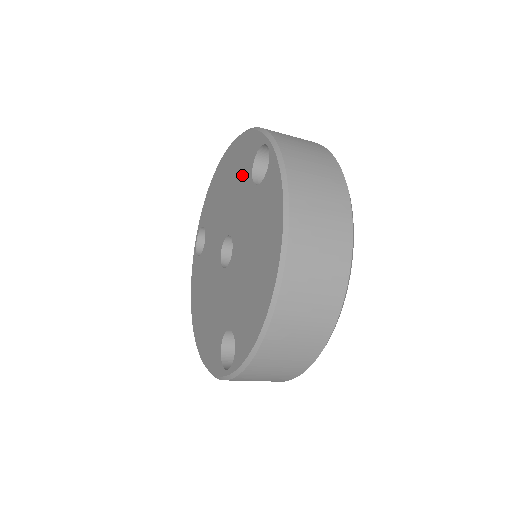
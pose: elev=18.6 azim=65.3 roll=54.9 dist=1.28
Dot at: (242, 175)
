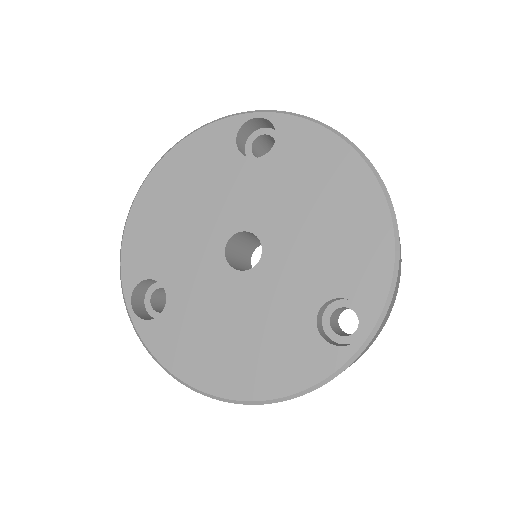
Dot at: (218, 169)
